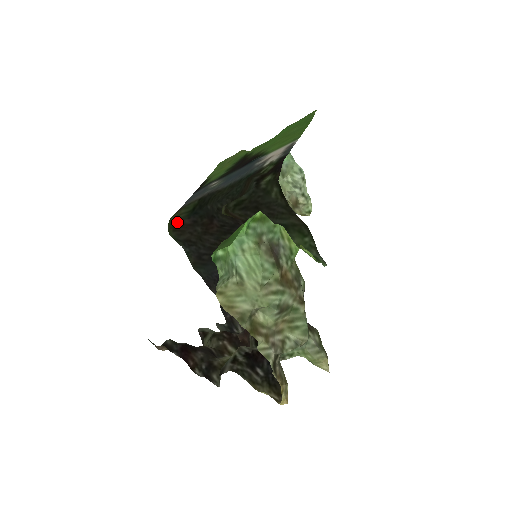
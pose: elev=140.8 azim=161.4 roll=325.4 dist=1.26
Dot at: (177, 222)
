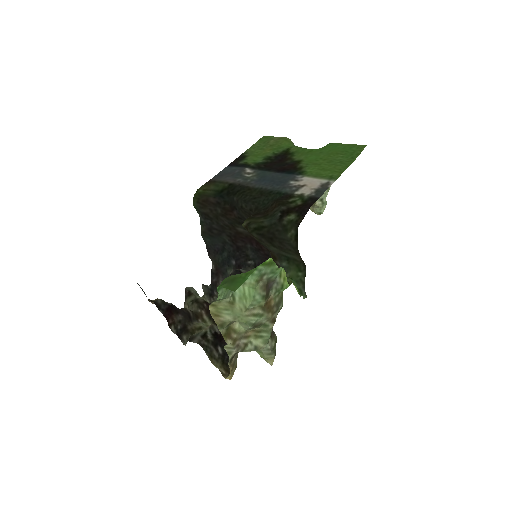
Dot at: (203, 196)
